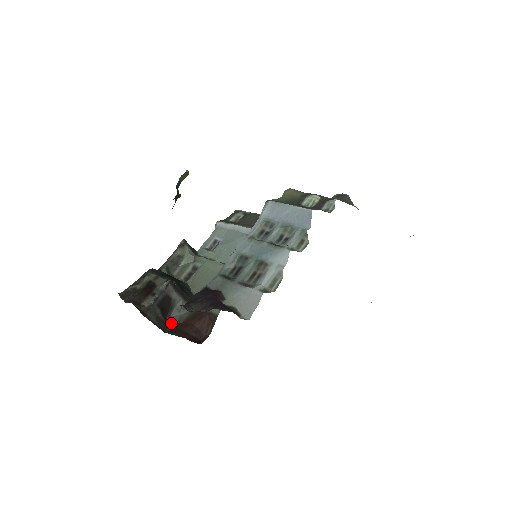
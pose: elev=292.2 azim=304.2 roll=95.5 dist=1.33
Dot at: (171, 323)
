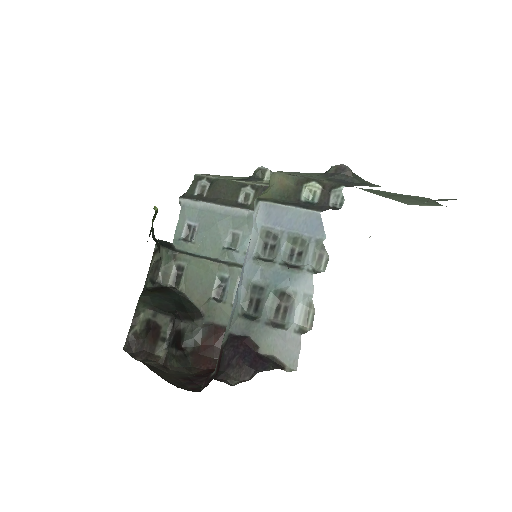
Dot at: (188, 350)
